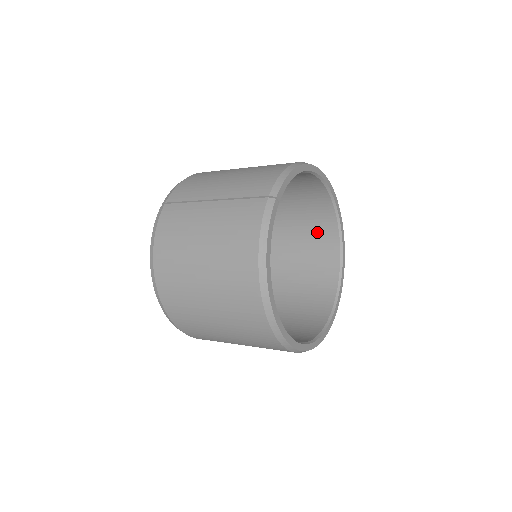
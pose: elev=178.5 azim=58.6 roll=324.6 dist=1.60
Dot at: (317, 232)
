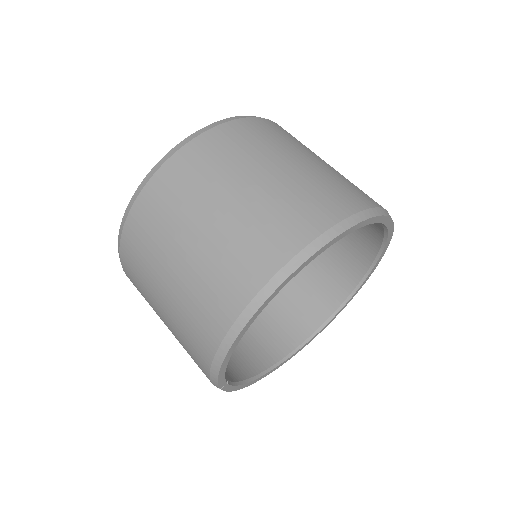
Dot at: occluded
